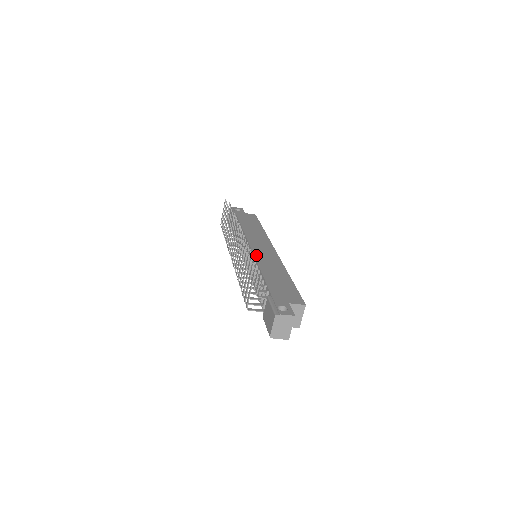
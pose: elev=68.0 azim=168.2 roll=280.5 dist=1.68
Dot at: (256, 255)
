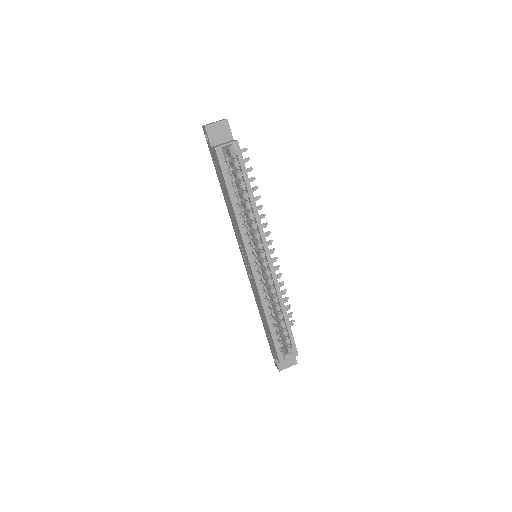
Dot at: occluded
